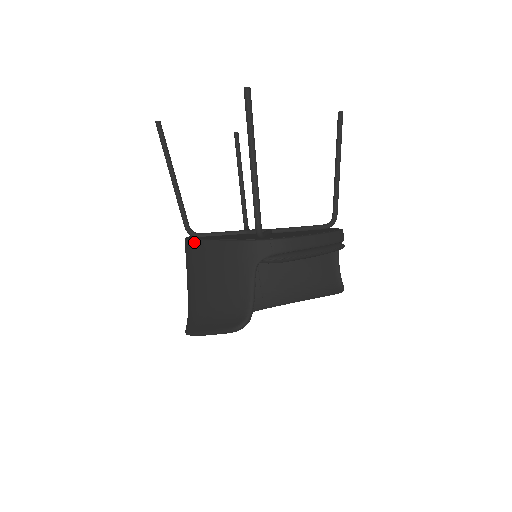
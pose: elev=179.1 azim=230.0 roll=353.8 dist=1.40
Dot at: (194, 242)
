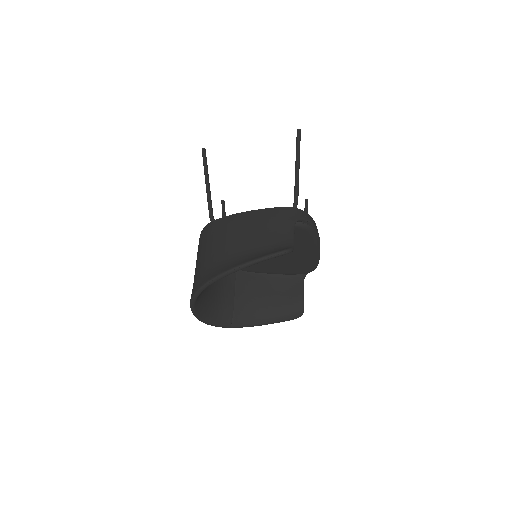
Dot at: (229, 216)
